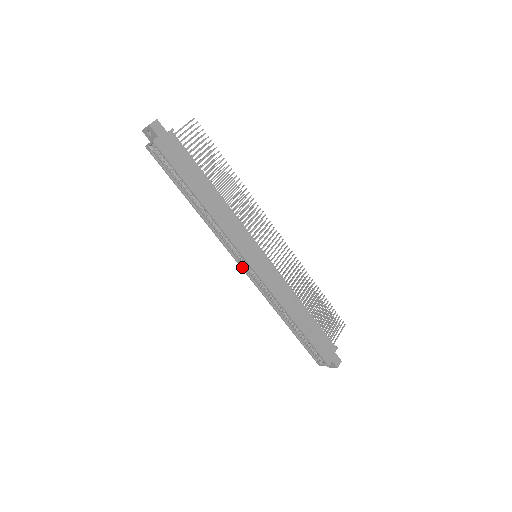
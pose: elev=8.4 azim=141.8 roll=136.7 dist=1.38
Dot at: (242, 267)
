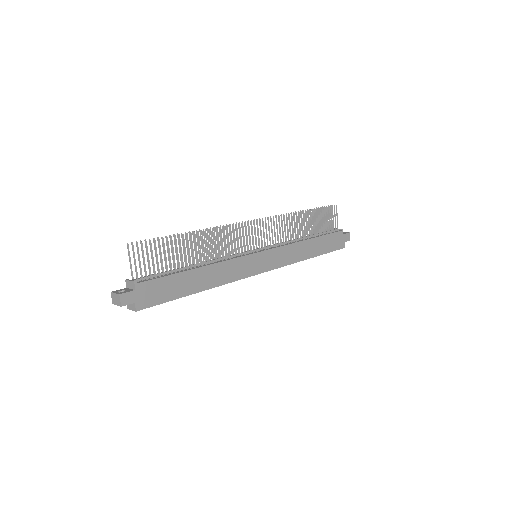
Dot at: occluded
